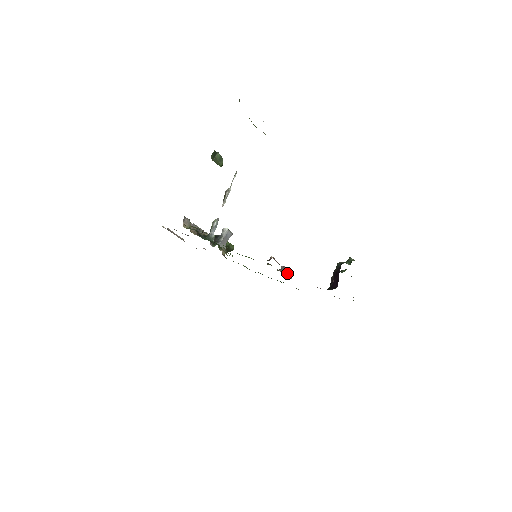
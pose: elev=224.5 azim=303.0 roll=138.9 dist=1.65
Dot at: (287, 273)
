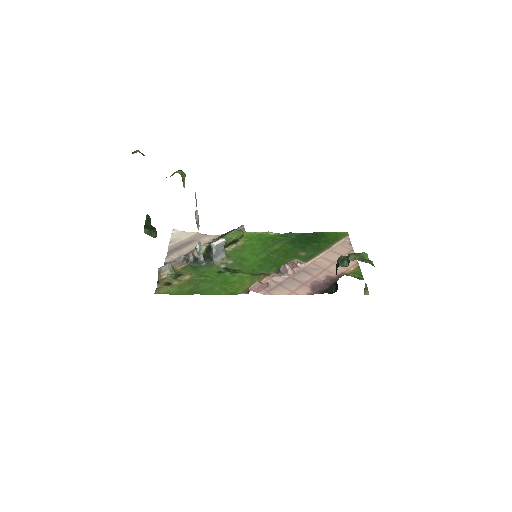
Dot at: (283, 280)
